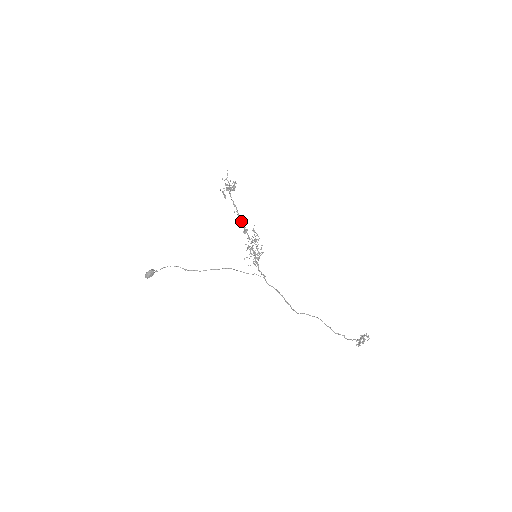
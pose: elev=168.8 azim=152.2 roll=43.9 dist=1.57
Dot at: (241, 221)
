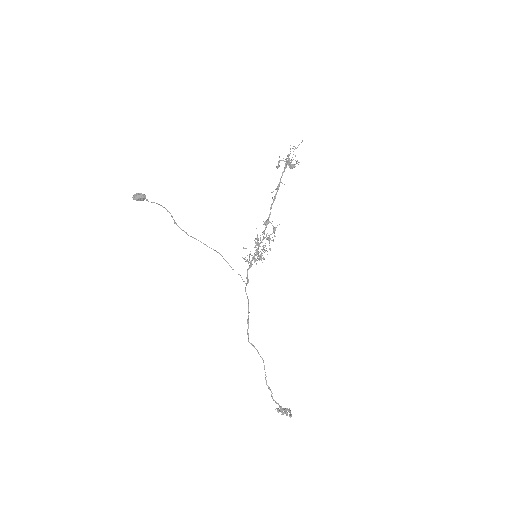
Dot at: (271, 208)
